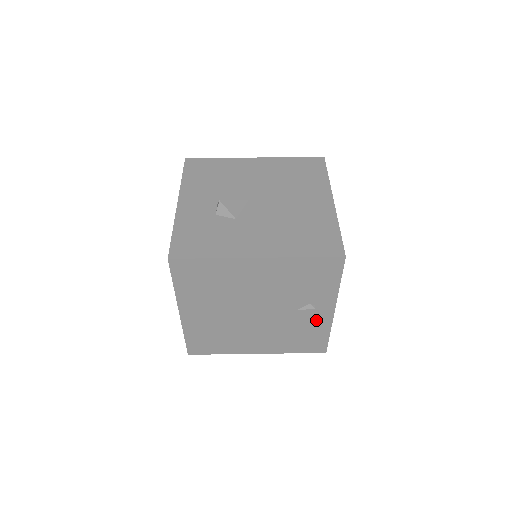
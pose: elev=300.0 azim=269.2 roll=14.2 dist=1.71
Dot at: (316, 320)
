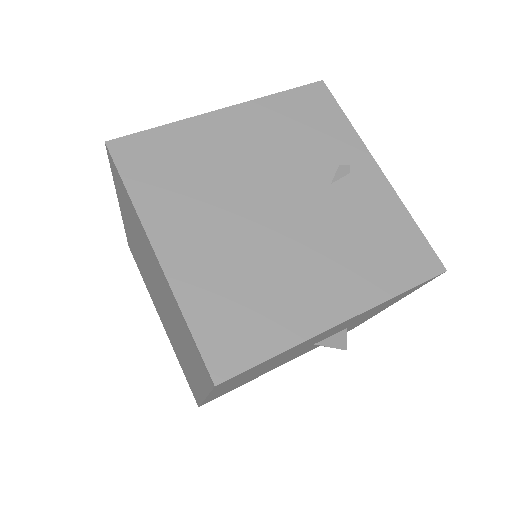
Dot at: (371, 197)
